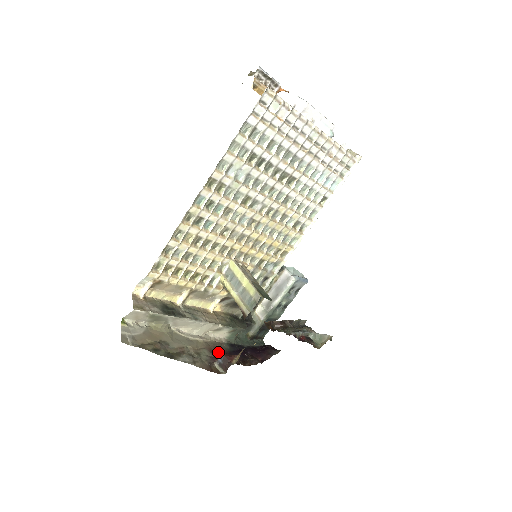
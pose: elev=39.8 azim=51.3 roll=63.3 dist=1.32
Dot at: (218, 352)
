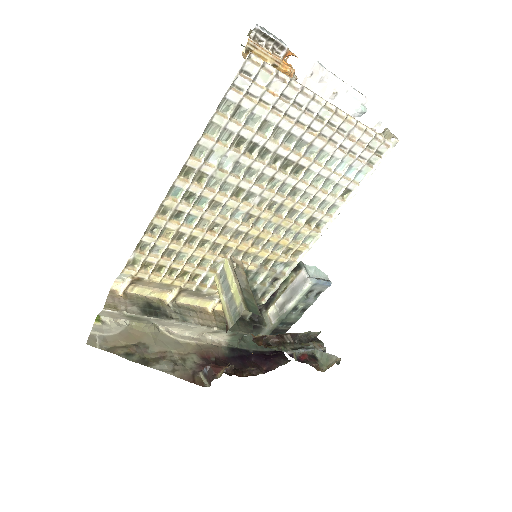
Dot at: (211, 358)
